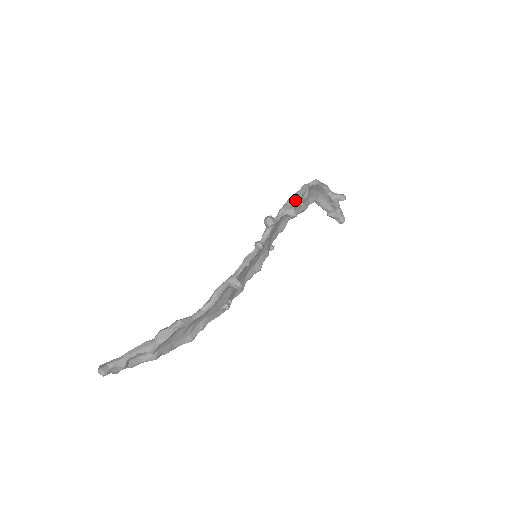
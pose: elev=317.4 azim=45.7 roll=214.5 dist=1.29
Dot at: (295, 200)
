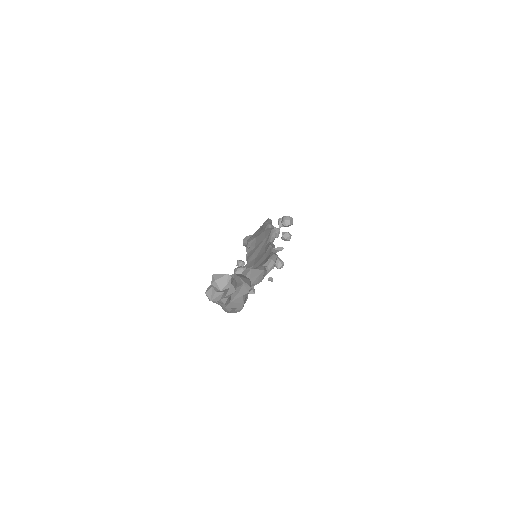
Dot at: occluded
